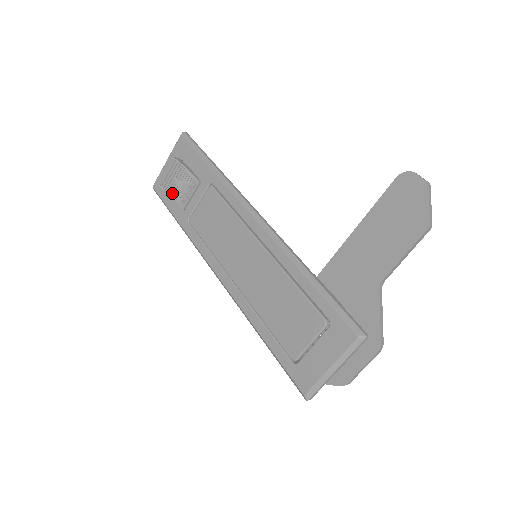
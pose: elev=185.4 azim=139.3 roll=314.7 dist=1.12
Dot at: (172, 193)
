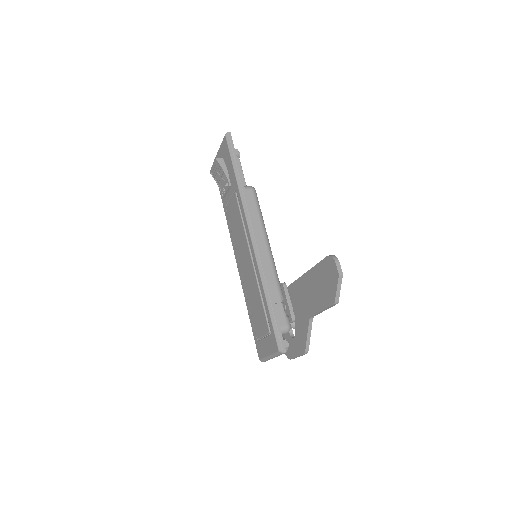
Dot at: (218, 182)
